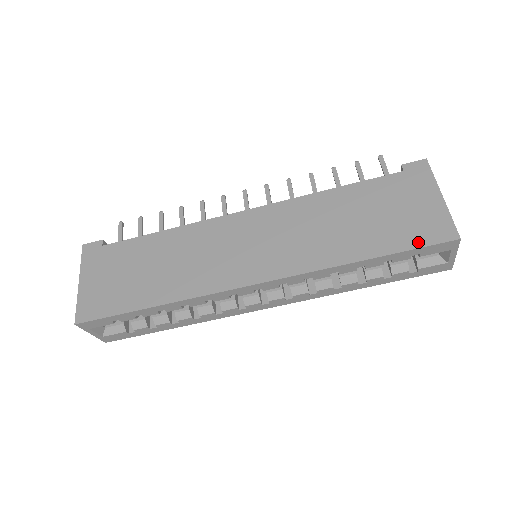
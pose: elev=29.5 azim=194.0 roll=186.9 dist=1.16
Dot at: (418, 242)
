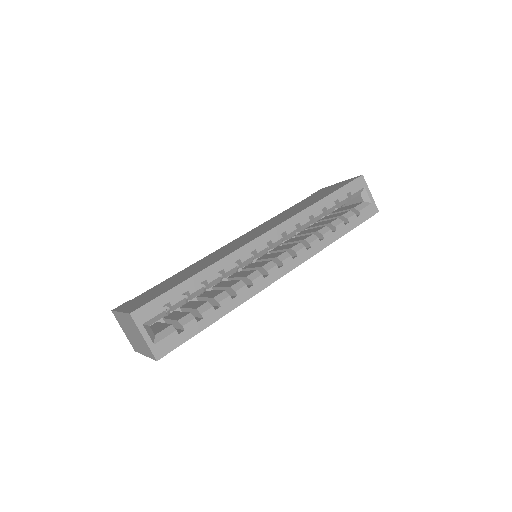
Dot at: (343, 185)
